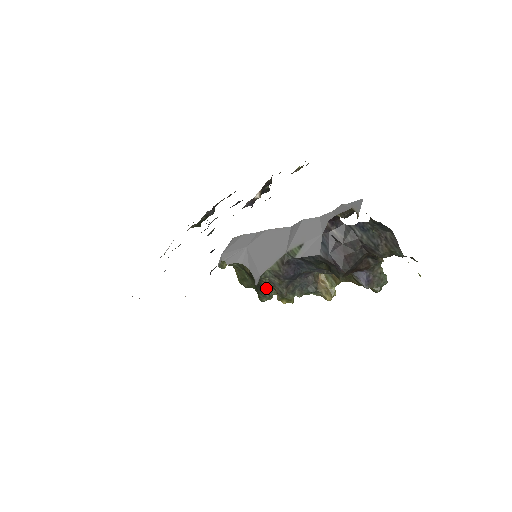
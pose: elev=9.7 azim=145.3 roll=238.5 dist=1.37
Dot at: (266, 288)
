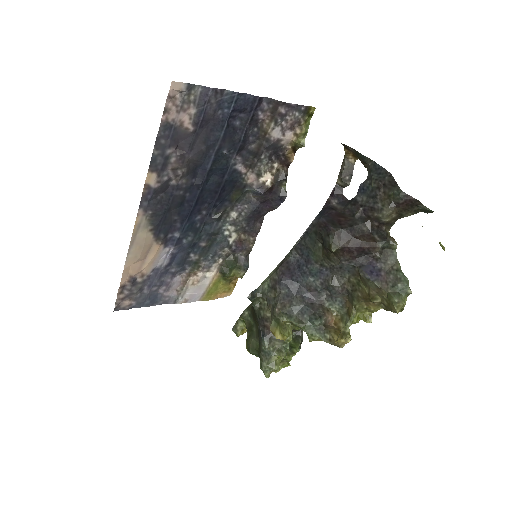
Dot at: (264, 321)
